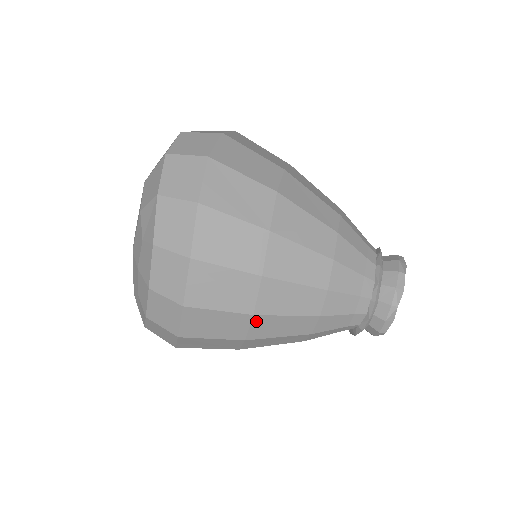
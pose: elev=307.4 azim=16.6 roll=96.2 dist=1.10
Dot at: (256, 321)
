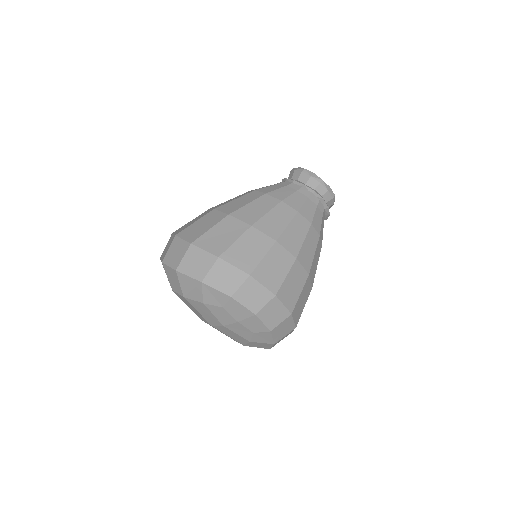
Dot at: (300, 260)
